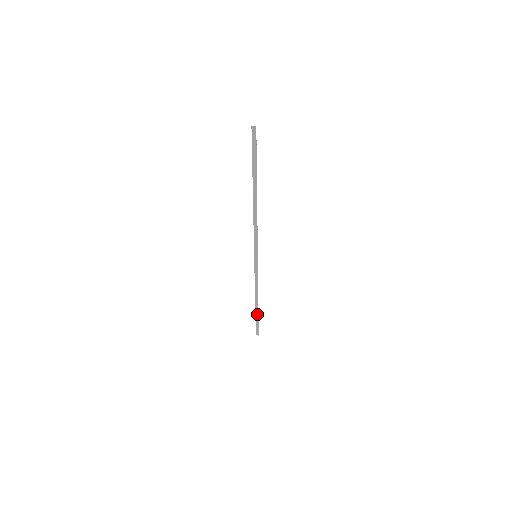
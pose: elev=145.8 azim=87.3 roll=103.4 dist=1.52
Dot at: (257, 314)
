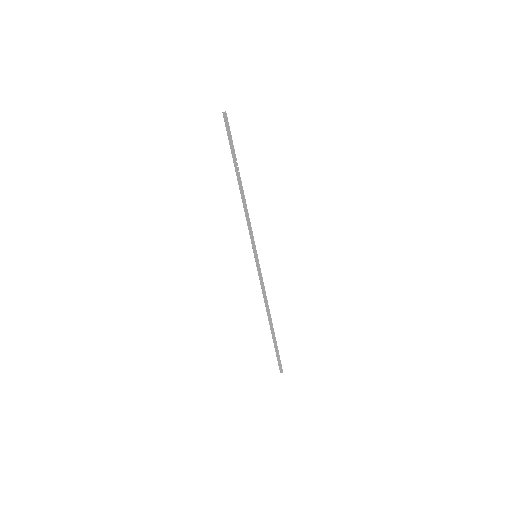
Dot at: (274, 339)
